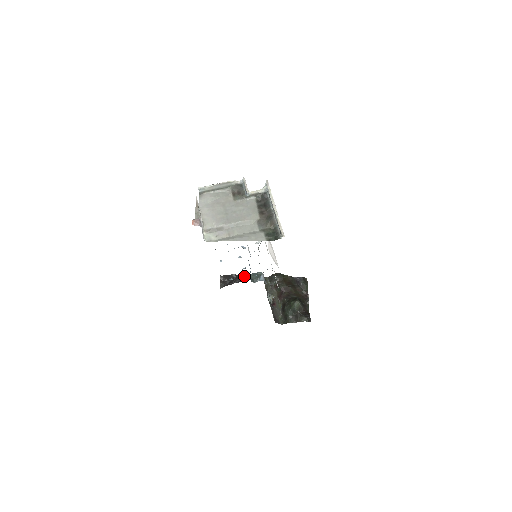
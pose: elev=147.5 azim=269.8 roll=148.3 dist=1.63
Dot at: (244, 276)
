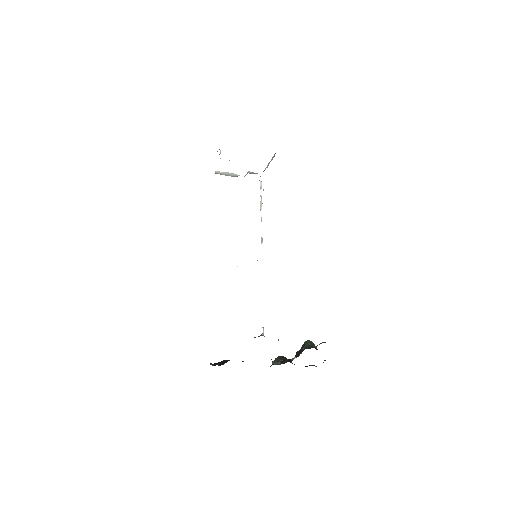
Dot at: occluded
